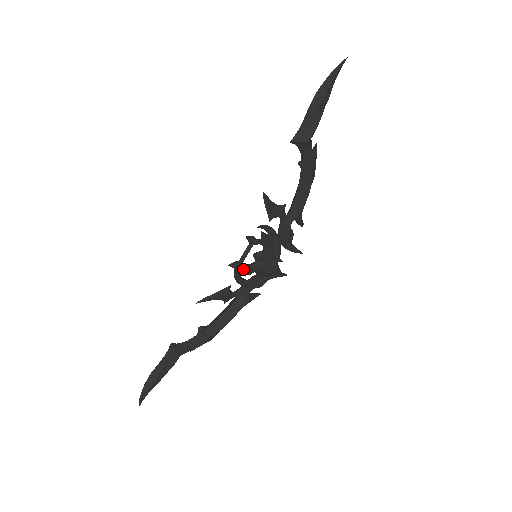
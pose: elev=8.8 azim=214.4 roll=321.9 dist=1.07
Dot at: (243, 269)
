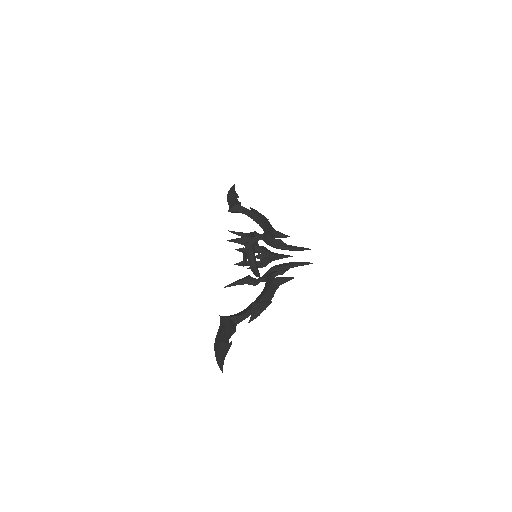
Dot at: occluded
